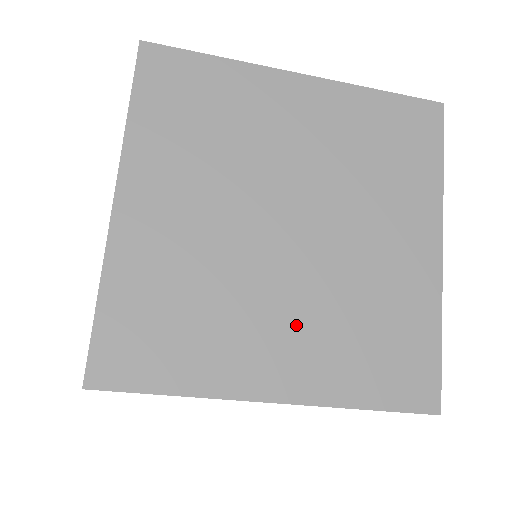
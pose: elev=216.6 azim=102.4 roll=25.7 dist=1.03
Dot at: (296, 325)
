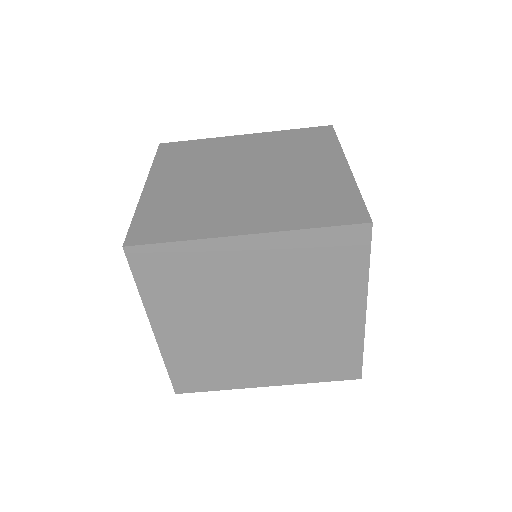
Dot at: (256, 205)
